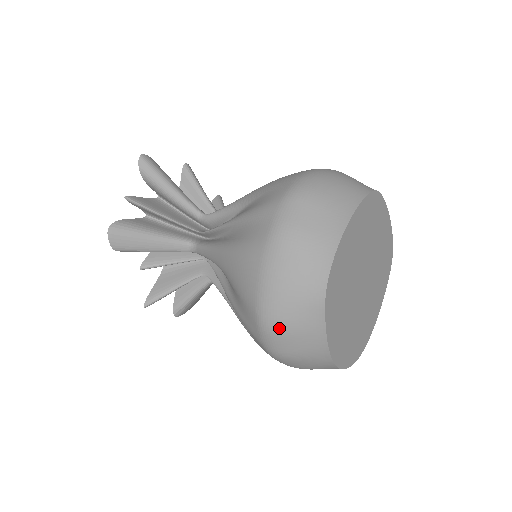
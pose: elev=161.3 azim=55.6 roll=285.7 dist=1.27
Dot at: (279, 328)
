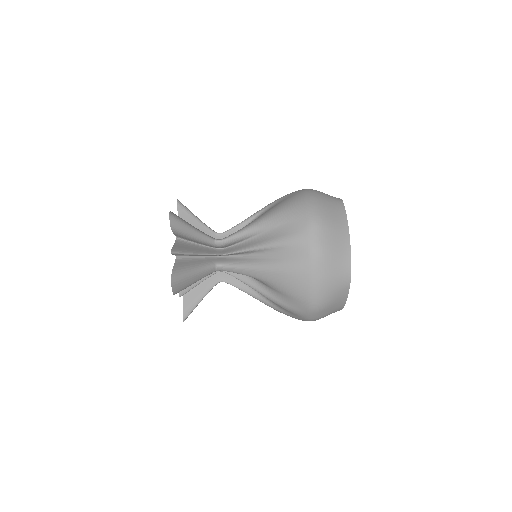
Dot at: (324, 307)
